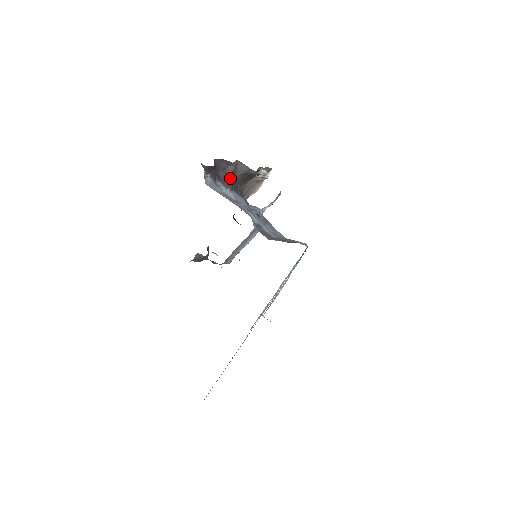
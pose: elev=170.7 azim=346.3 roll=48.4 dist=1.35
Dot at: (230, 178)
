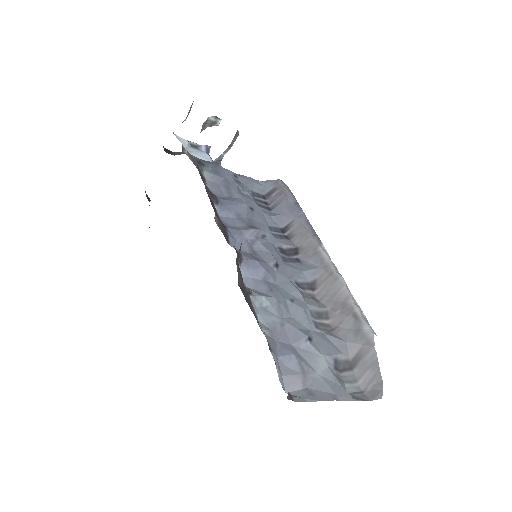
Dot at: occluded
